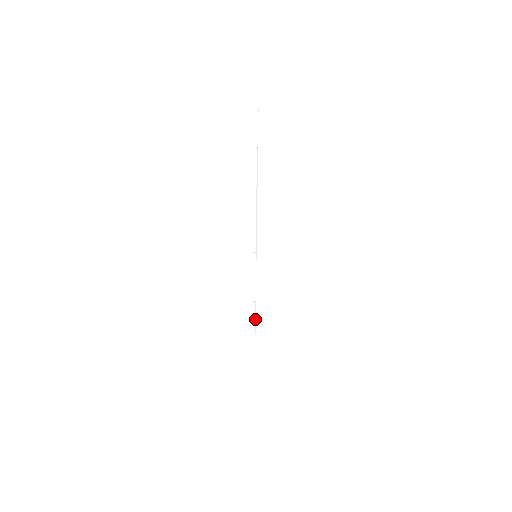
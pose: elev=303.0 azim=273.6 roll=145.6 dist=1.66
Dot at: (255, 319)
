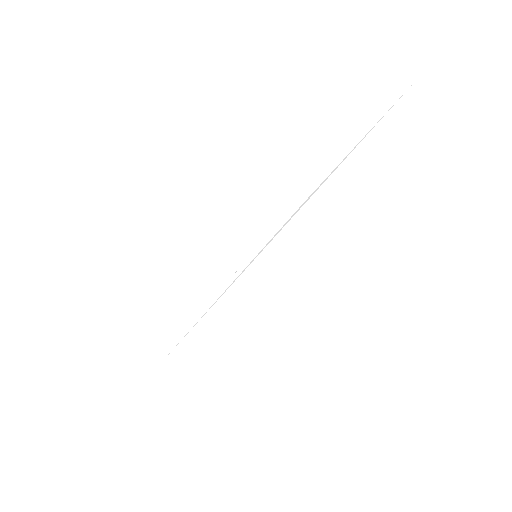
Dot at: (188, 331)
